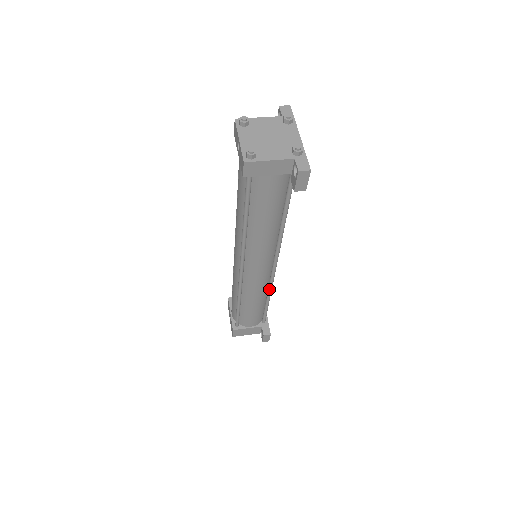
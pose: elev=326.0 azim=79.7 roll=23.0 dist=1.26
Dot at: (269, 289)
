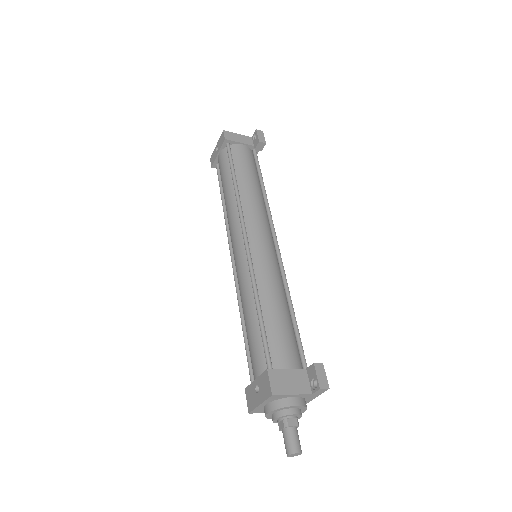
Dot at: (284, 282)
